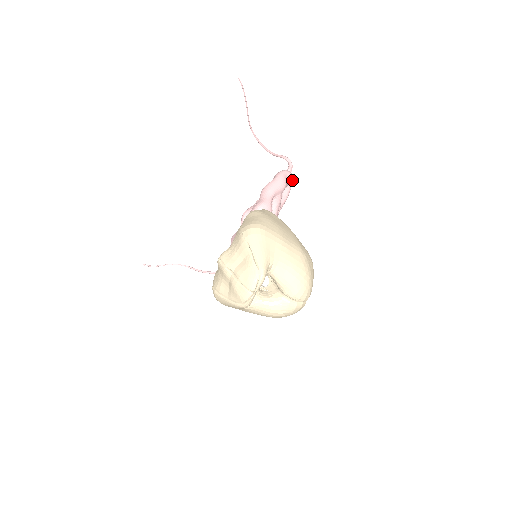
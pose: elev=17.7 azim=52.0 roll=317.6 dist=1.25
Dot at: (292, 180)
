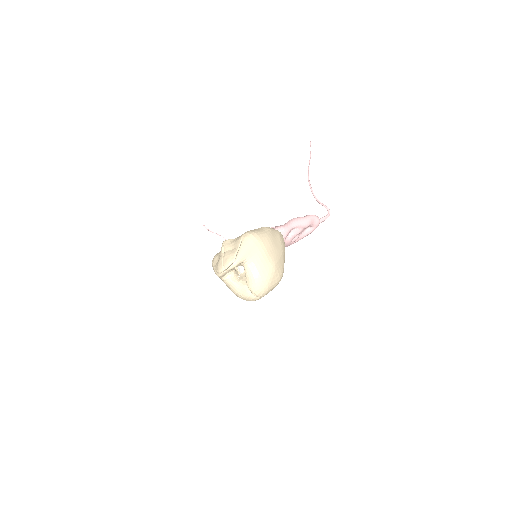
Dot at: (318, 225)
